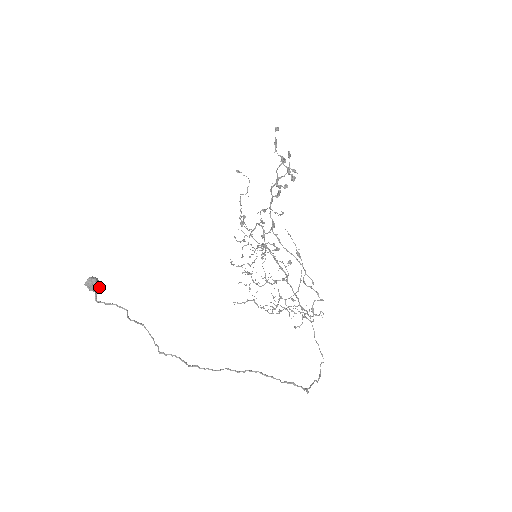
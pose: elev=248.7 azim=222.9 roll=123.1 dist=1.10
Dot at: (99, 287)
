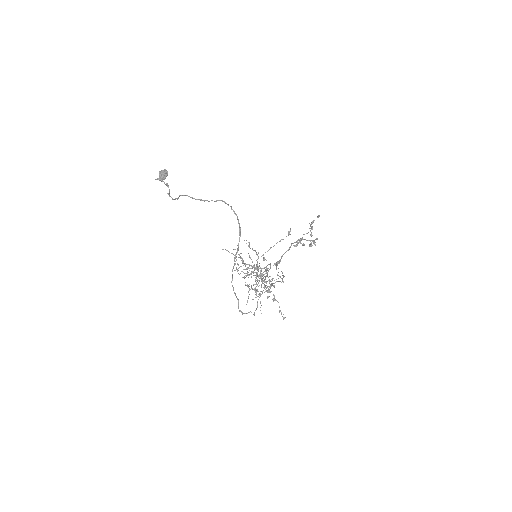
Dot at: (164, 178)
